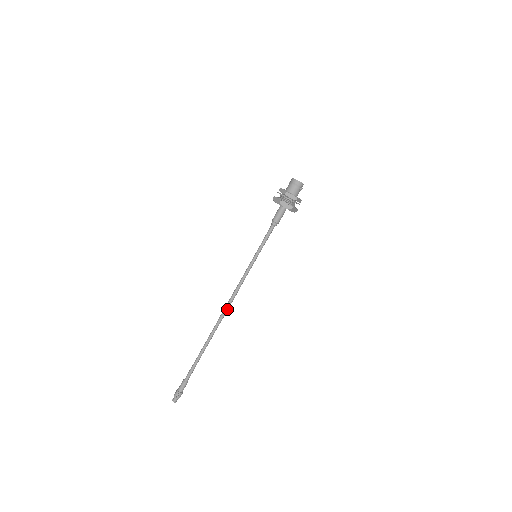
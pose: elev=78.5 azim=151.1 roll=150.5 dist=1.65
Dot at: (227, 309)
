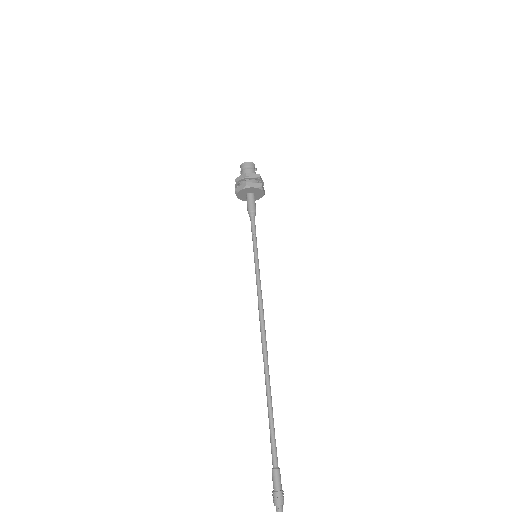
Dot at: (264, 333)
